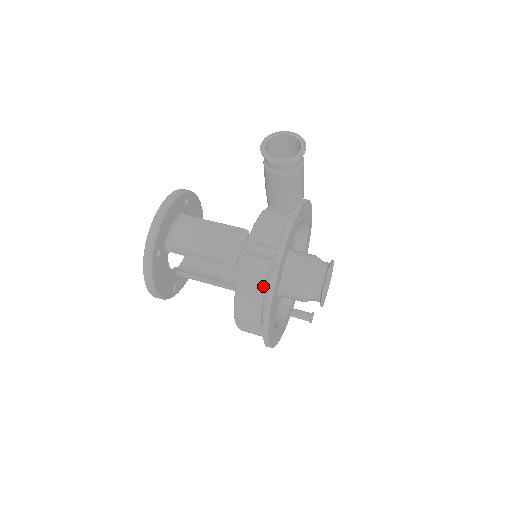
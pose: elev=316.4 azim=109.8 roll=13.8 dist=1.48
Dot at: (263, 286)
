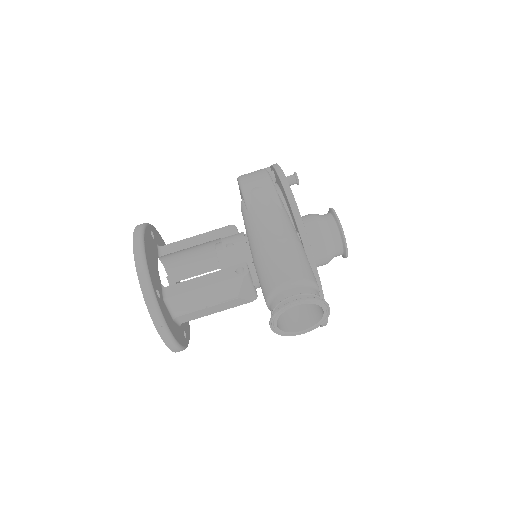
Dot at: occluded
